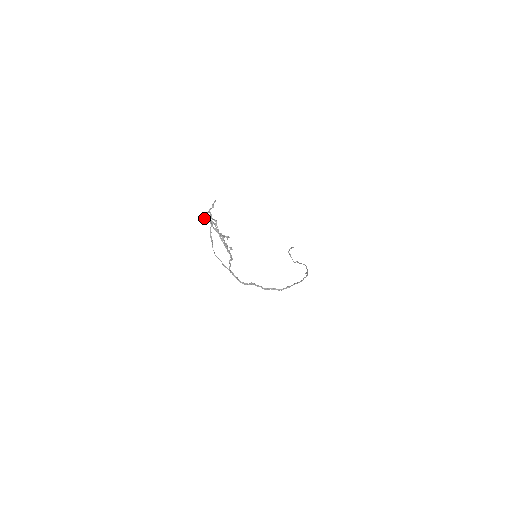
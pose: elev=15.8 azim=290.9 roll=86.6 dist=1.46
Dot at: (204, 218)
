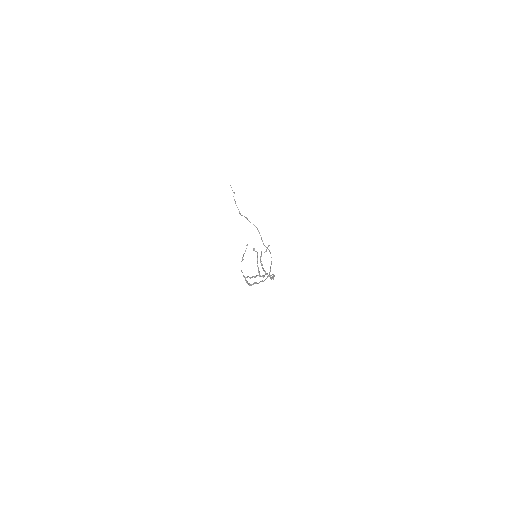
Dot at: occluded
